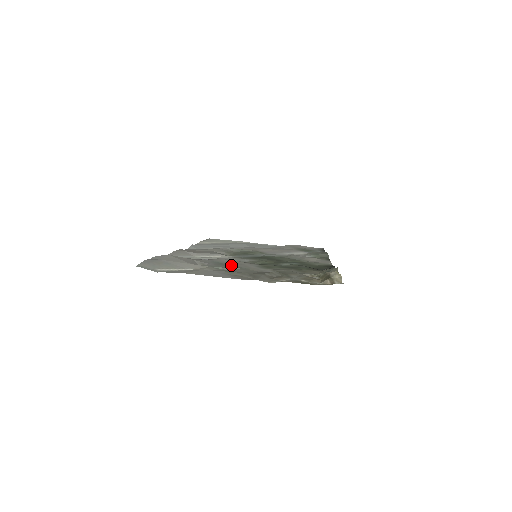
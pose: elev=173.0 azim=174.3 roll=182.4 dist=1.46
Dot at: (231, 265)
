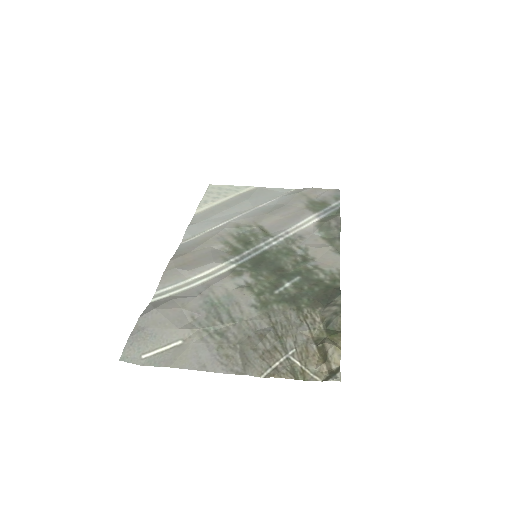
Dot at: (224, 311)
